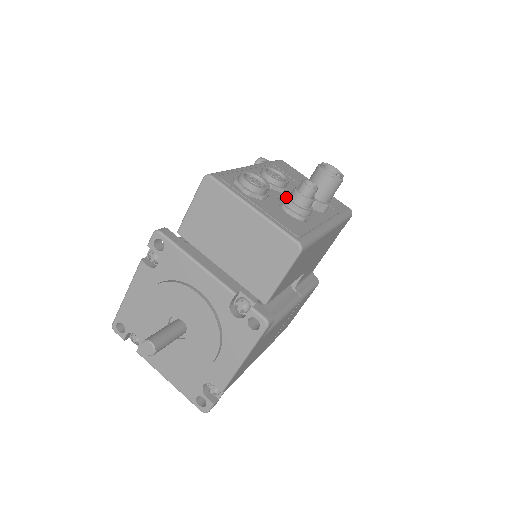
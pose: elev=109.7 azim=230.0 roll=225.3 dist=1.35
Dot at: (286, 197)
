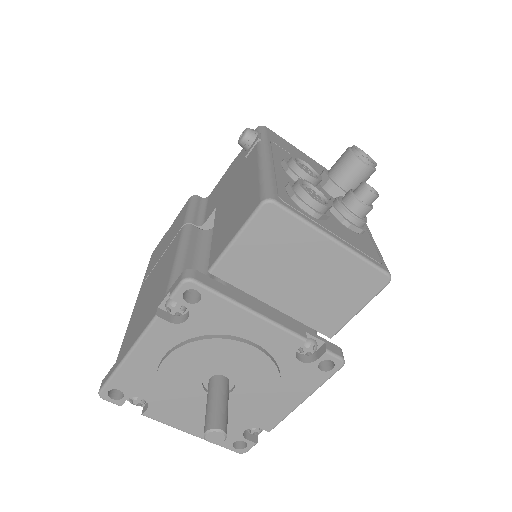
Dot at: (343, 207)
